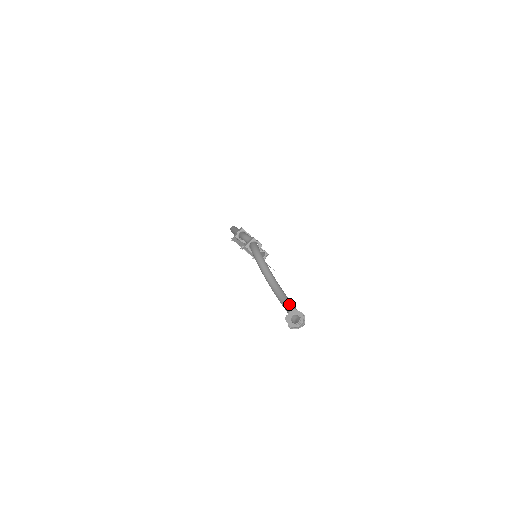
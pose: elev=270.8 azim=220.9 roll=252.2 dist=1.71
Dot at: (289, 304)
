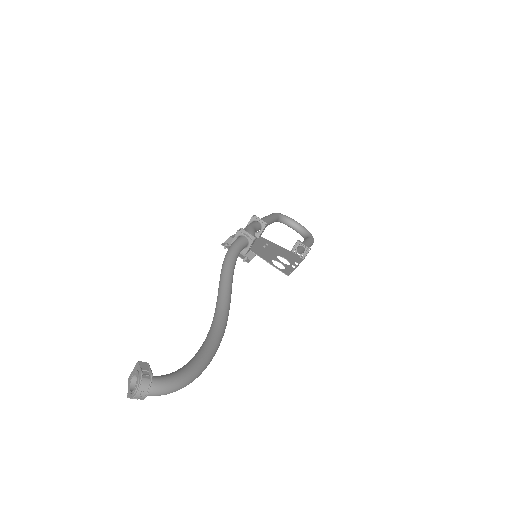
Dot at: (203, 343)
